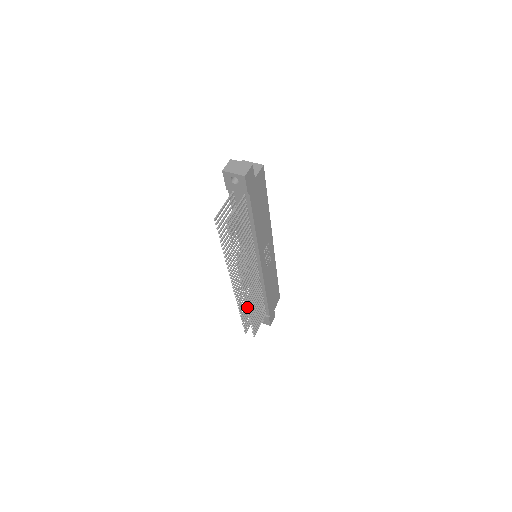
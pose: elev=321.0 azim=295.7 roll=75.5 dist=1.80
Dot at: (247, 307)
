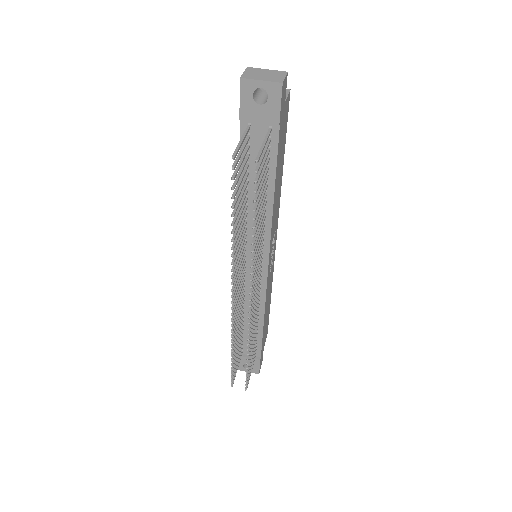
Dot at: occluded
